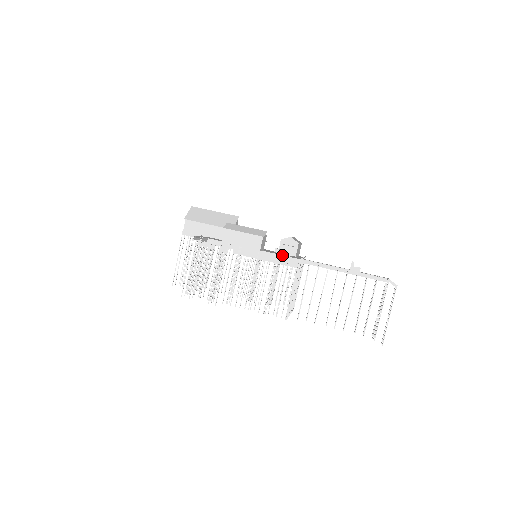
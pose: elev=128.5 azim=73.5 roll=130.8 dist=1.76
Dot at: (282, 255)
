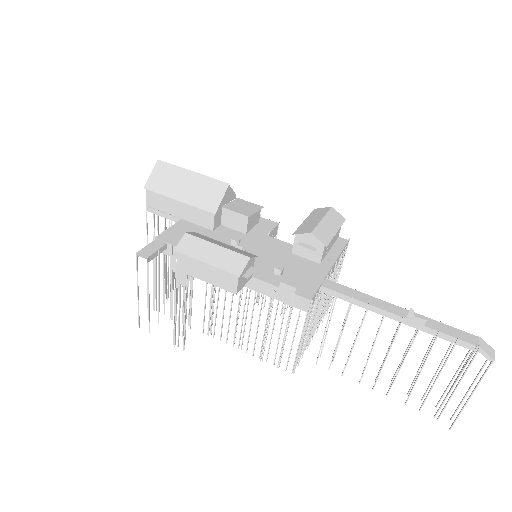
Dot at: (282, 289)
